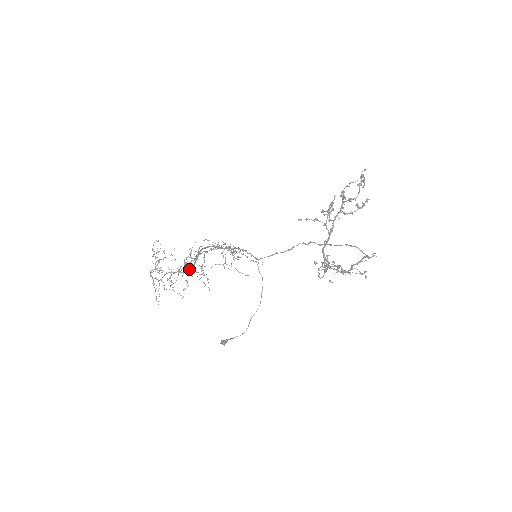
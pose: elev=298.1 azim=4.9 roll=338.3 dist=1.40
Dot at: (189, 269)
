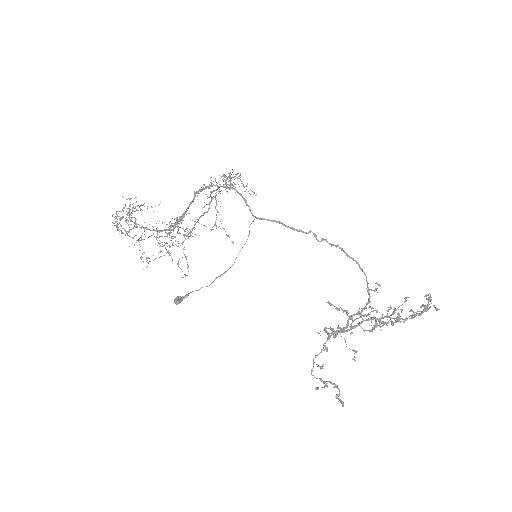
Dot at: occluded
